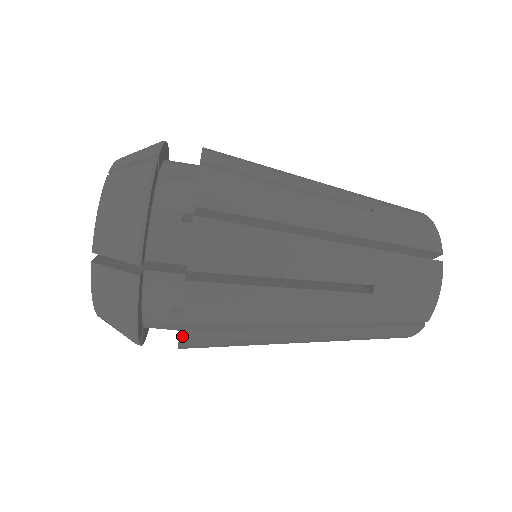
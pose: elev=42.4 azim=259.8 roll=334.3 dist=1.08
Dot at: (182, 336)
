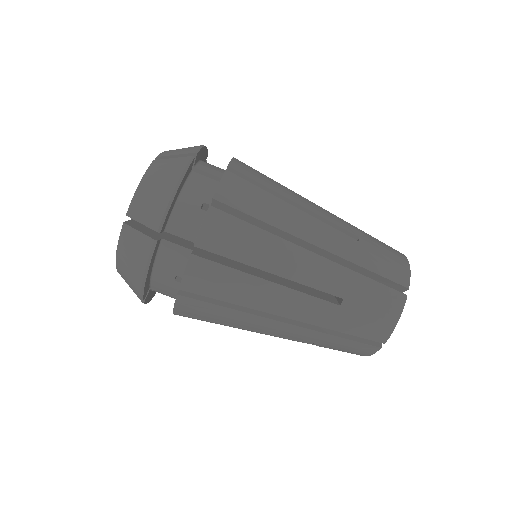
Dot at: (178, 300)
